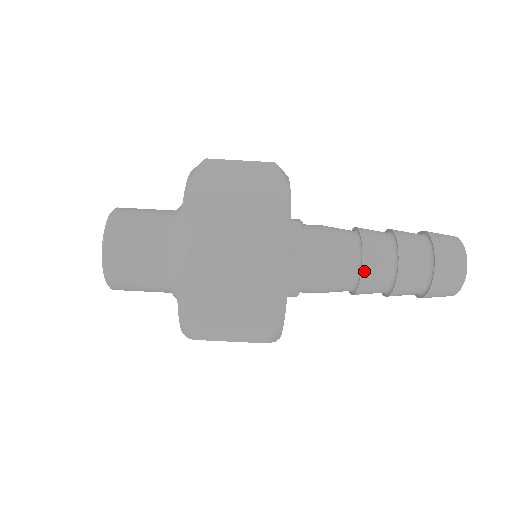
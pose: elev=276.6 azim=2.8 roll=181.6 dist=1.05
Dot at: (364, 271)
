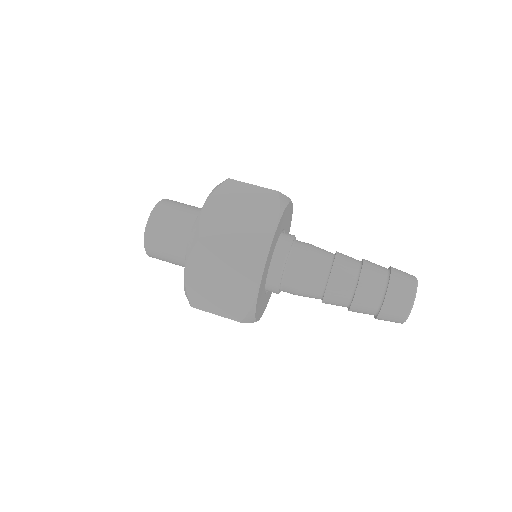
Dot at: (336, 261)
